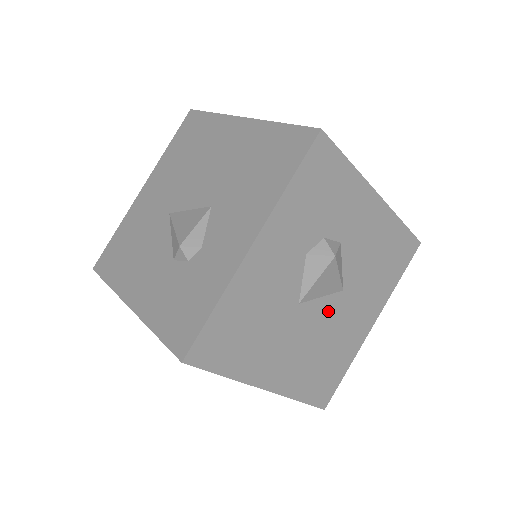
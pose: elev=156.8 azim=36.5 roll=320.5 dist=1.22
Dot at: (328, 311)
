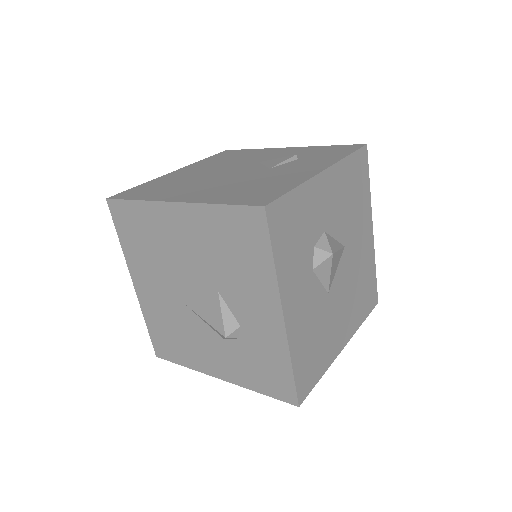
Dot at: (345, 268)
